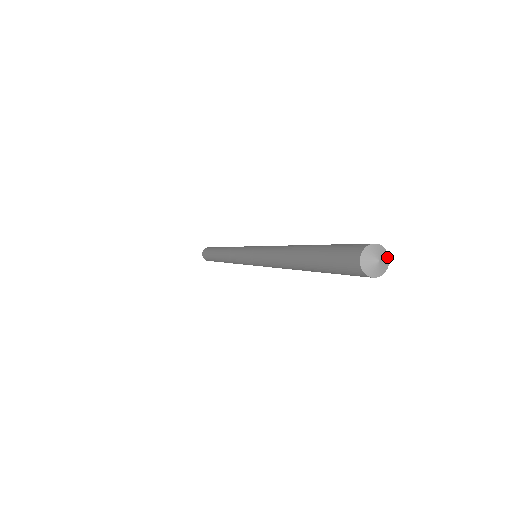
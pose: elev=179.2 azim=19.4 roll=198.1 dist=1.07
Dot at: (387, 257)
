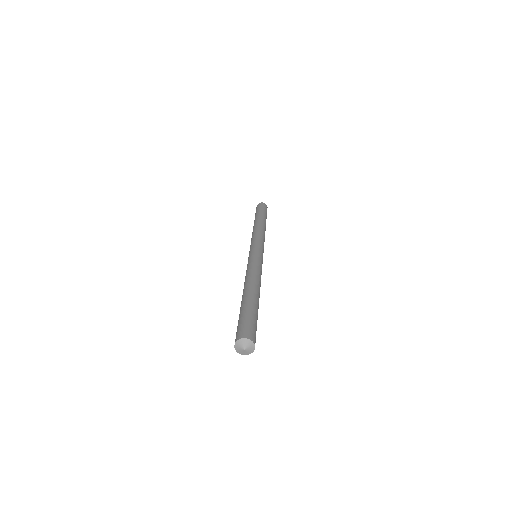
Dot at: (248, 341)
